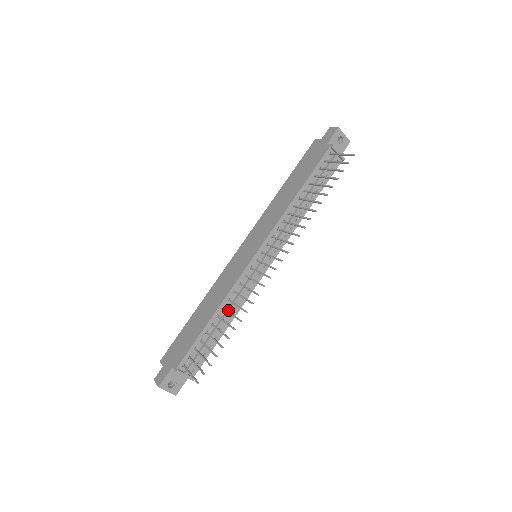
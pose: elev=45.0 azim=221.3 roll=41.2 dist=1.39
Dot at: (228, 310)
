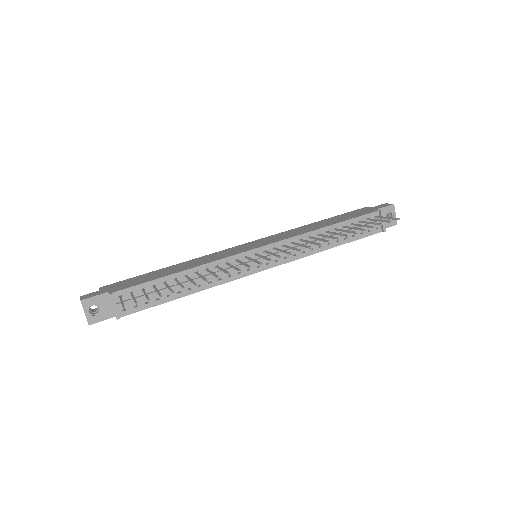
Dot at: (199, 277)
